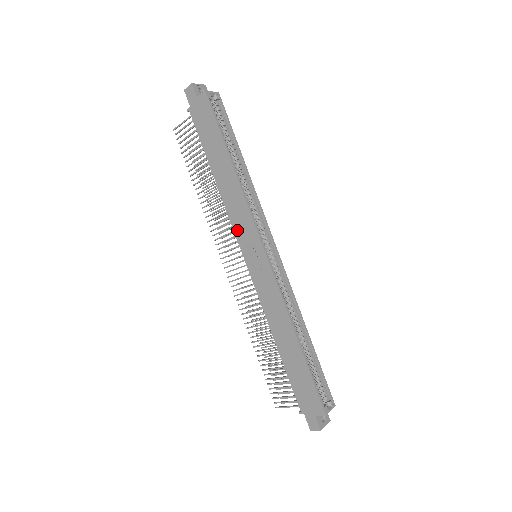
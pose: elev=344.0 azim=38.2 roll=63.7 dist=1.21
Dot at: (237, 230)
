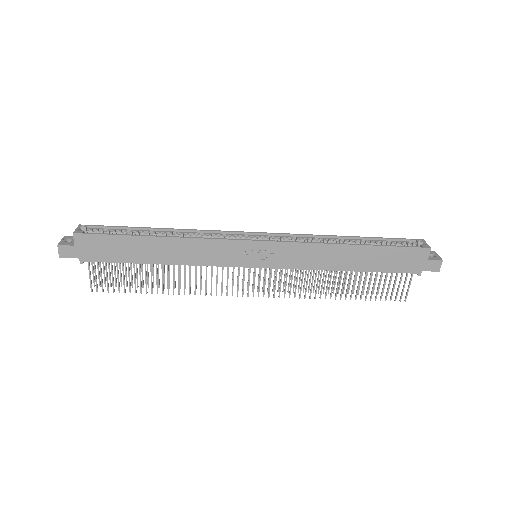
Dot at: (224, 262)
